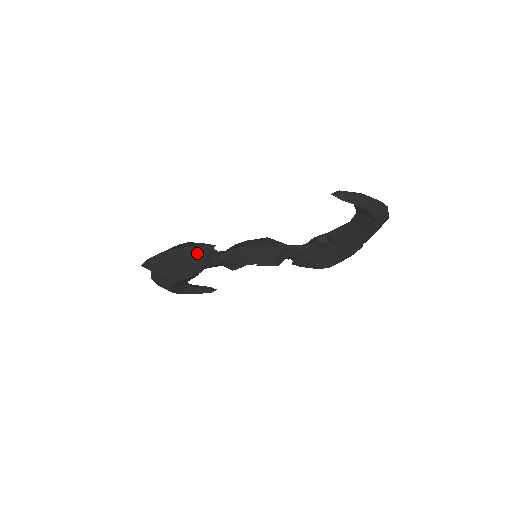
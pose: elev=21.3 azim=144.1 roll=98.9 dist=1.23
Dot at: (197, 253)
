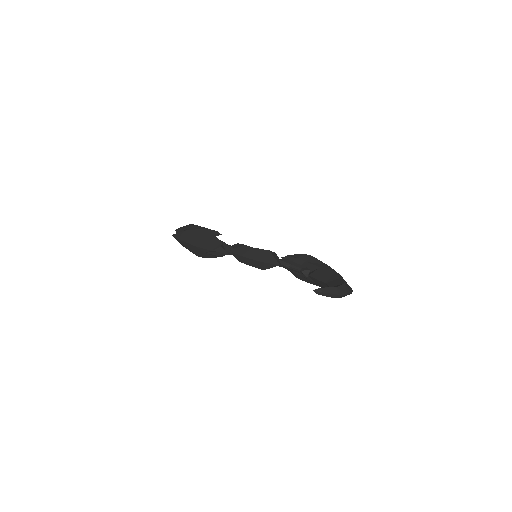
Dot at: (214, 253)
